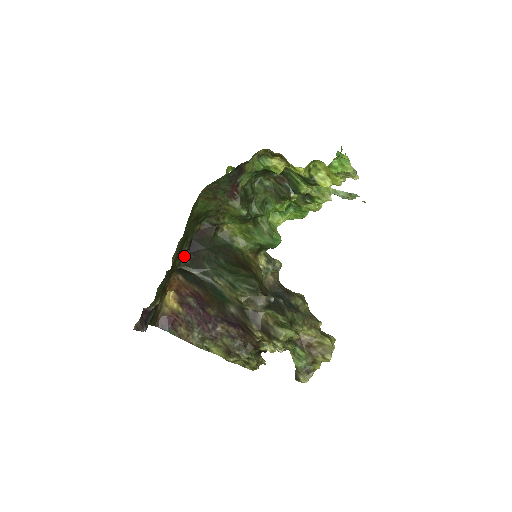
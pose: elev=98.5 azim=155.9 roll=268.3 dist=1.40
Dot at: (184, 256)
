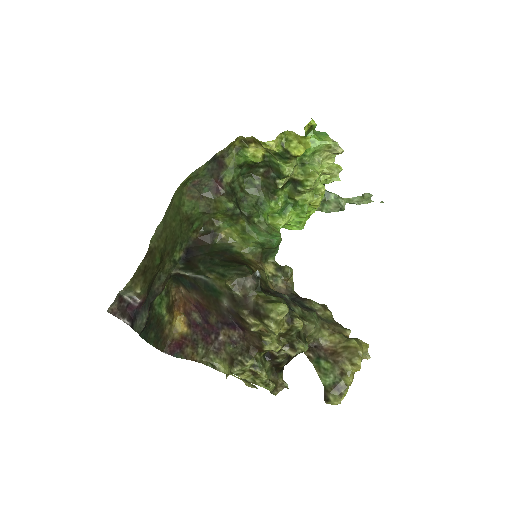
Dot at: (180, 262)
